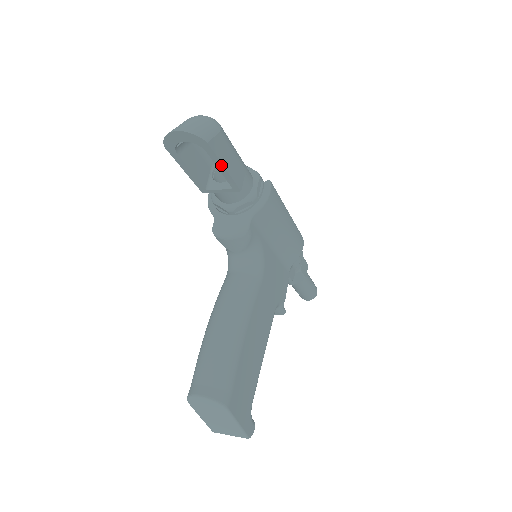
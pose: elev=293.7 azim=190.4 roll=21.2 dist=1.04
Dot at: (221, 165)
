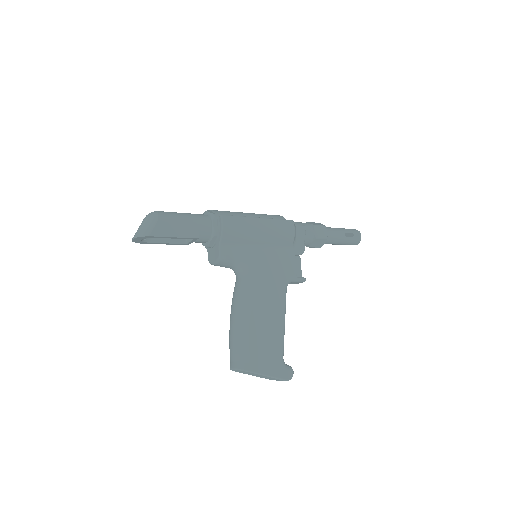
Dot at: (170, 237)
